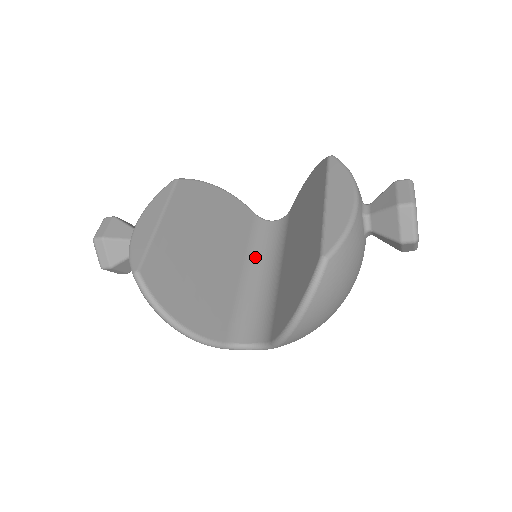
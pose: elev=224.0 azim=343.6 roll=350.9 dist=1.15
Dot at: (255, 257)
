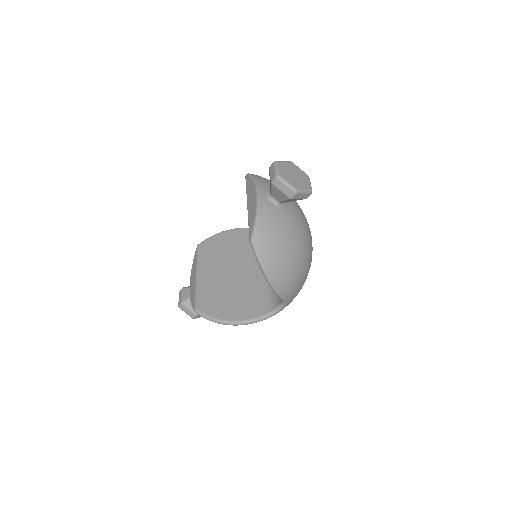
Dot at: occluded
